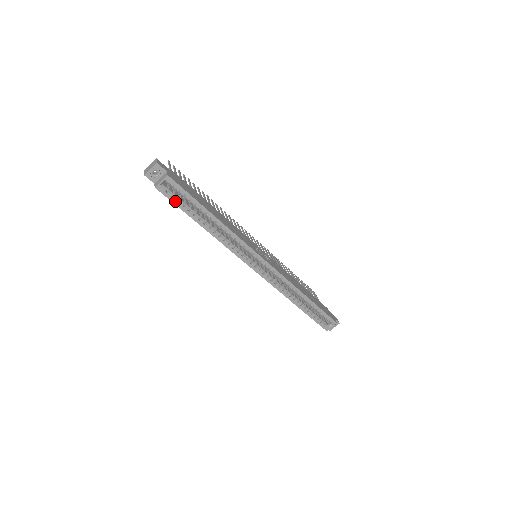
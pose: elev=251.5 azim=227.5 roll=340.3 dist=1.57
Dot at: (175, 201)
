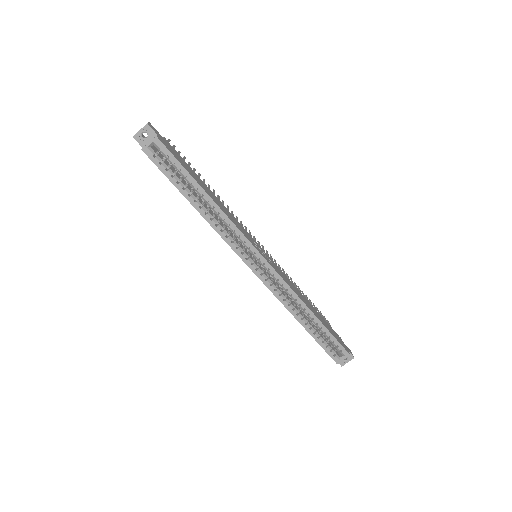
Dot at: (163, 169)
